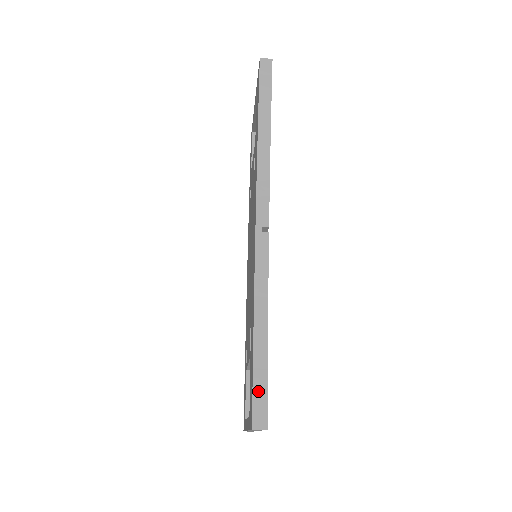
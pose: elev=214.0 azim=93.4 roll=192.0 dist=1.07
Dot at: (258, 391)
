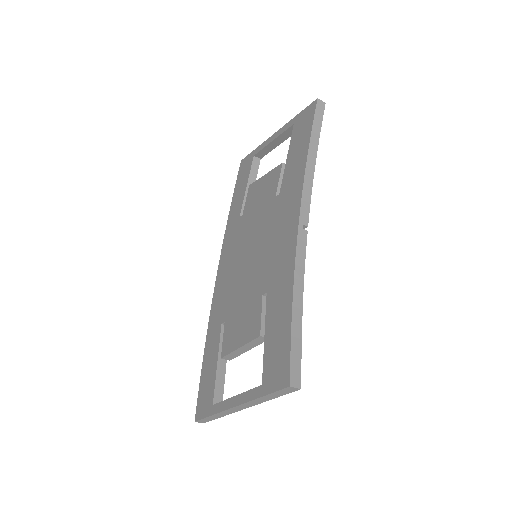
Dot at: (295, 356)
